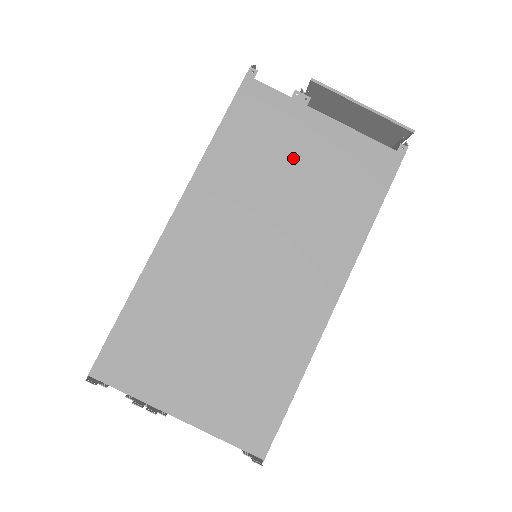
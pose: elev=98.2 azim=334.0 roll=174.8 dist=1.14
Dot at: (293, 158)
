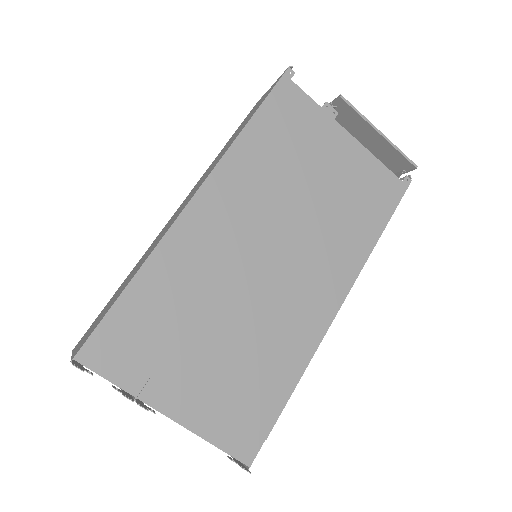
Dot at: (316, 166)
